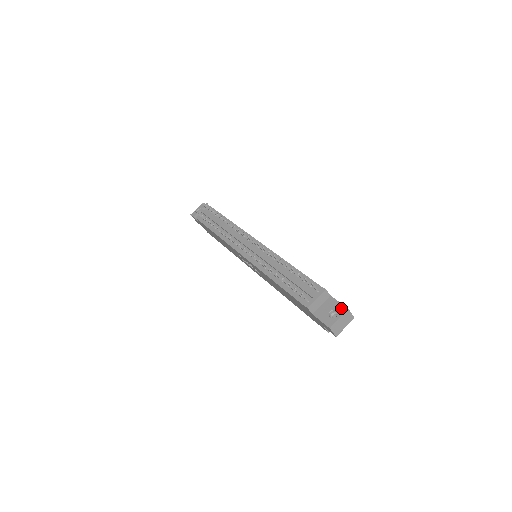
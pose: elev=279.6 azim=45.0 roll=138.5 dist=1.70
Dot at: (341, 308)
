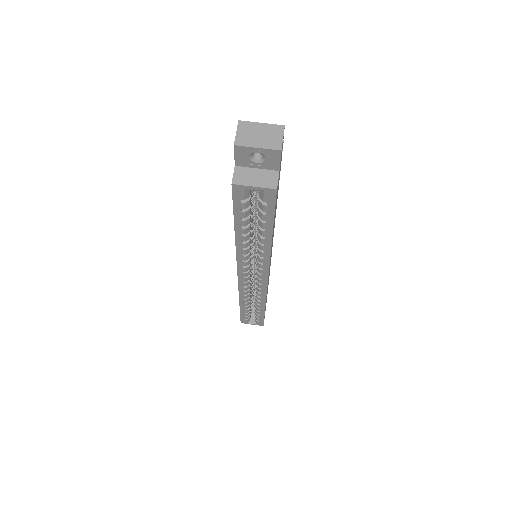
Dot at: occluded
